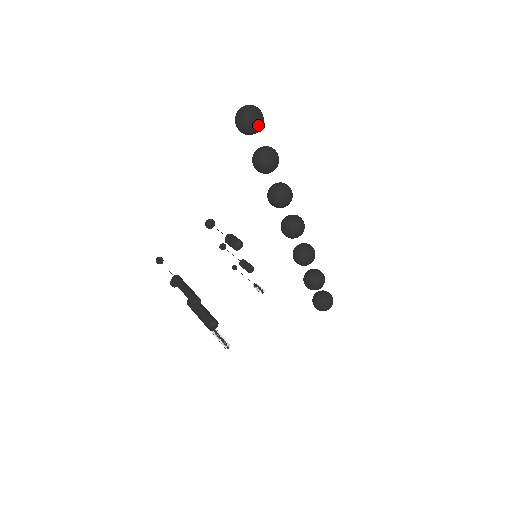
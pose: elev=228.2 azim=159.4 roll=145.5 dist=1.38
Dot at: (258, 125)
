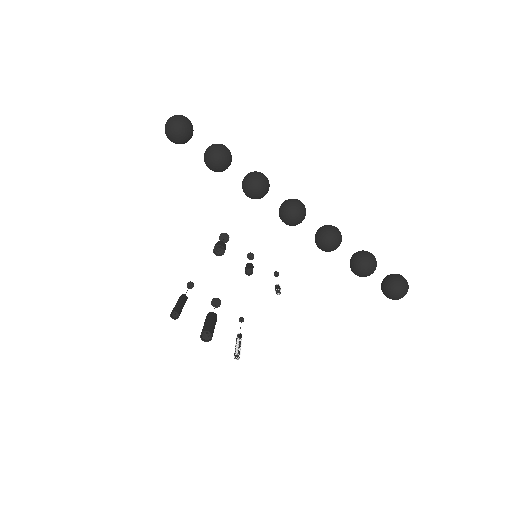
Dot at: (179, 131)
